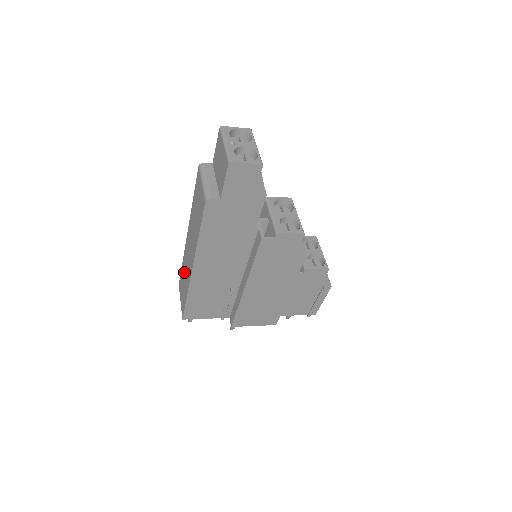
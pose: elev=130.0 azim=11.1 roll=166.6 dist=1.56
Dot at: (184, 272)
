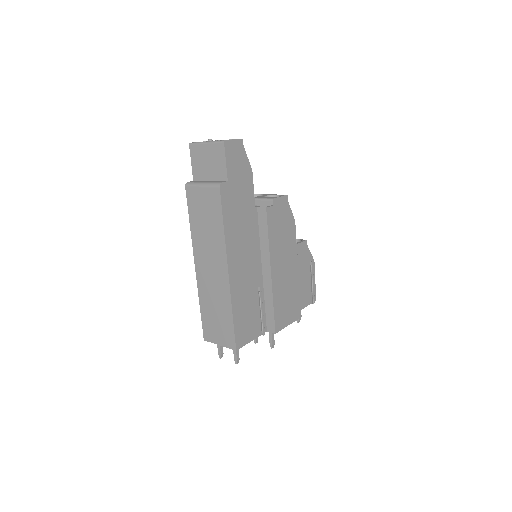
Dot at: (211, 306)
